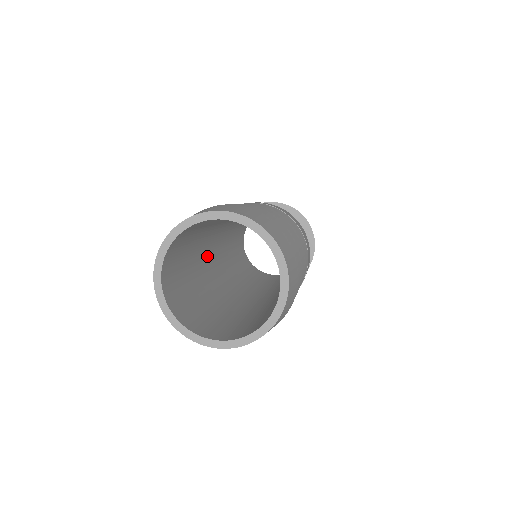
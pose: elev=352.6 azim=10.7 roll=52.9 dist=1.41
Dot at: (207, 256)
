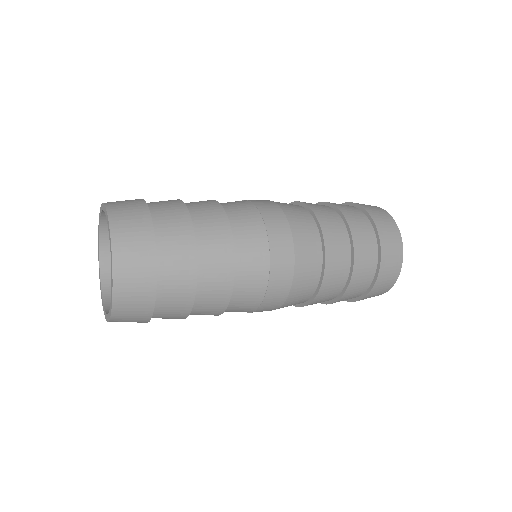
Dot at: occluded
